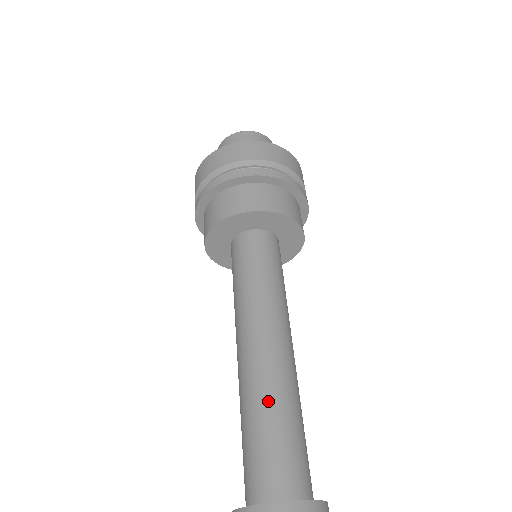
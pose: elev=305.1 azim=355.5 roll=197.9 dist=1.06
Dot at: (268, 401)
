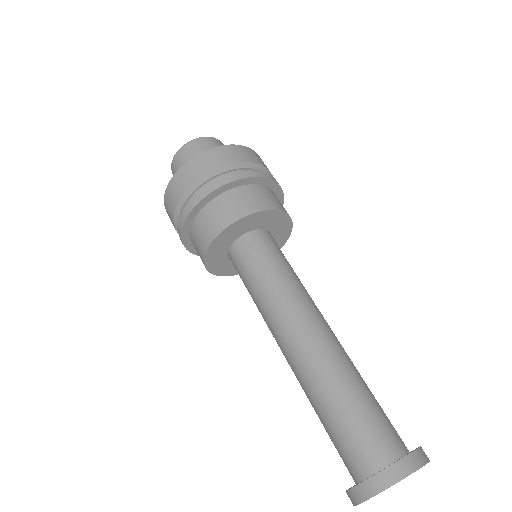
Dot at: (335, 385)
